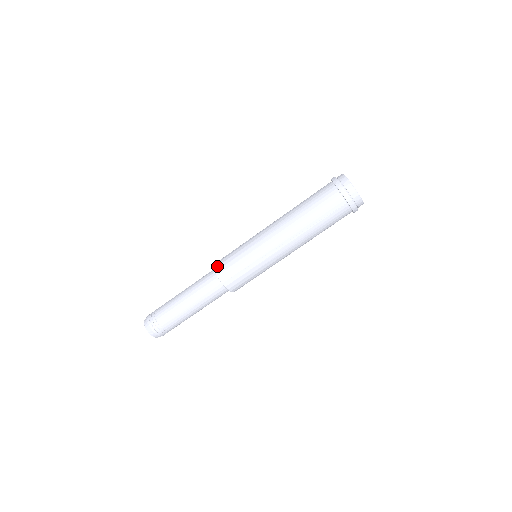
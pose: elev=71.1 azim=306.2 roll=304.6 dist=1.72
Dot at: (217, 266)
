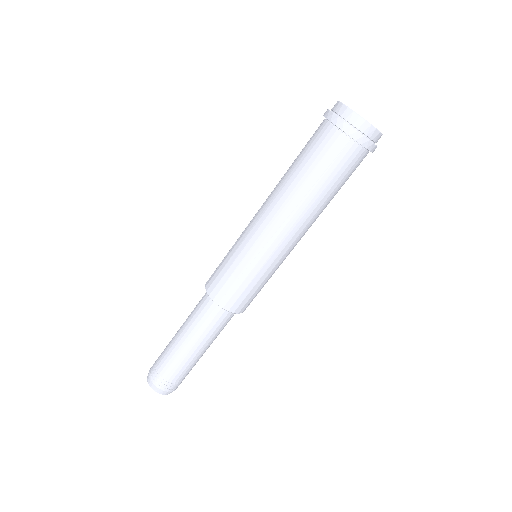
Dot at: (207, 283)
